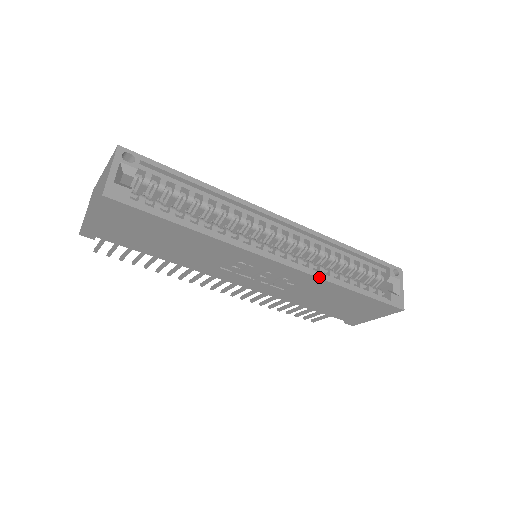
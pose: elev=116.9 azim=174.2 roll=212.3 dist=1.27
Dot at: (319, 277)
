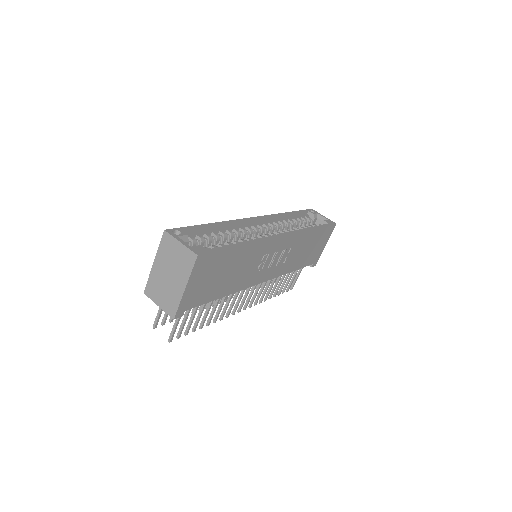
Dot at: (300, 232)
